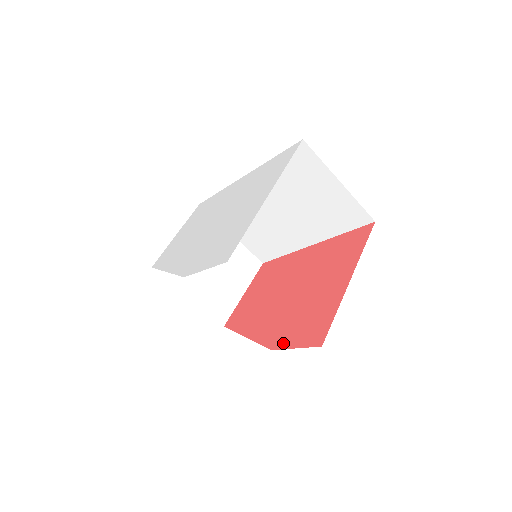
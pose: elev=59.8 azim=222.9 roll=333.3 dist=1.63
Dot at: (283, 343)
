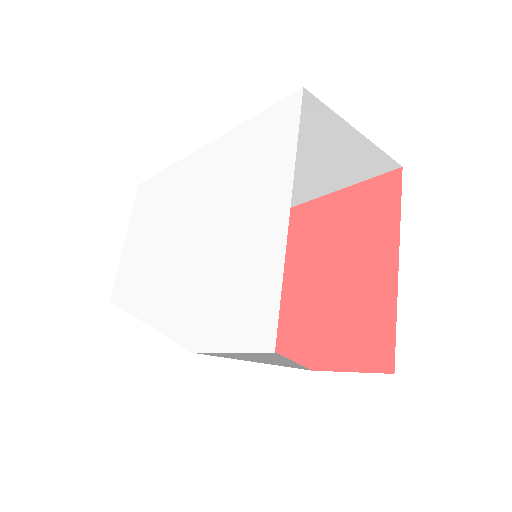
Dot at: (327, 362)
